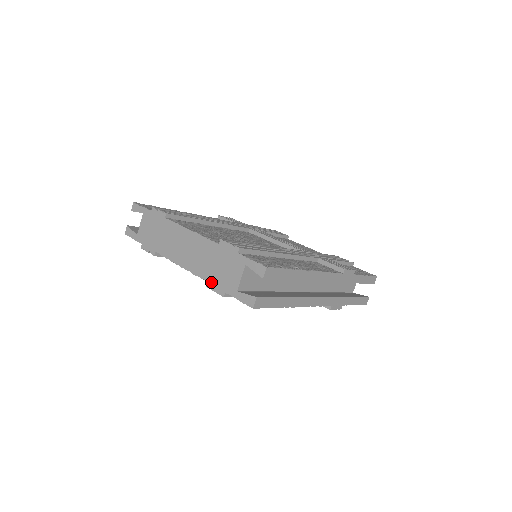
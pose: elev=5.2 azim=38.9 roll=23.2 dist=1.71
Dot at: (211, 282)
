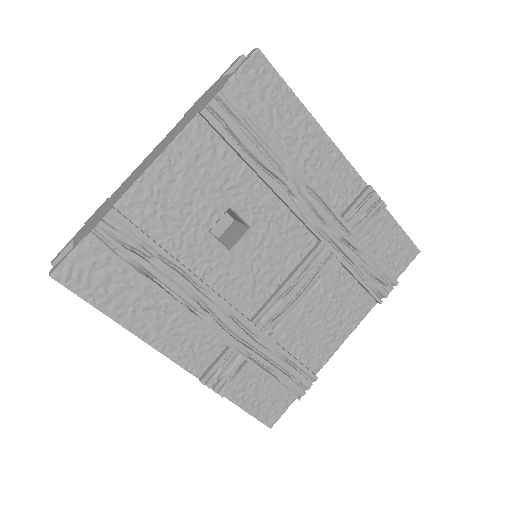
Dot at: (202, 107)
